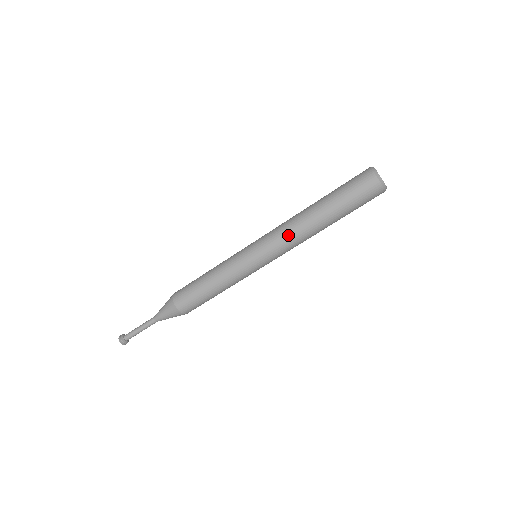
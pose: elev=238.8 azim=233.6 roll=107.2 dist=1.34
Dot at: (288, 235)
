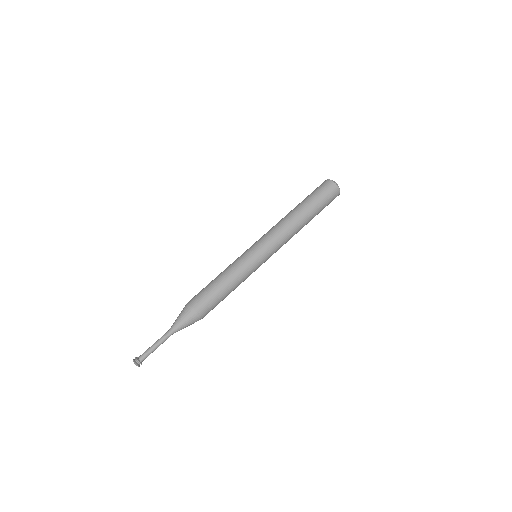
Dot at: (274, 226)
